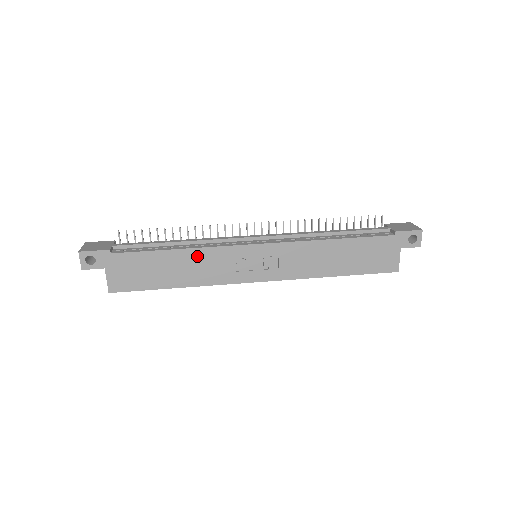
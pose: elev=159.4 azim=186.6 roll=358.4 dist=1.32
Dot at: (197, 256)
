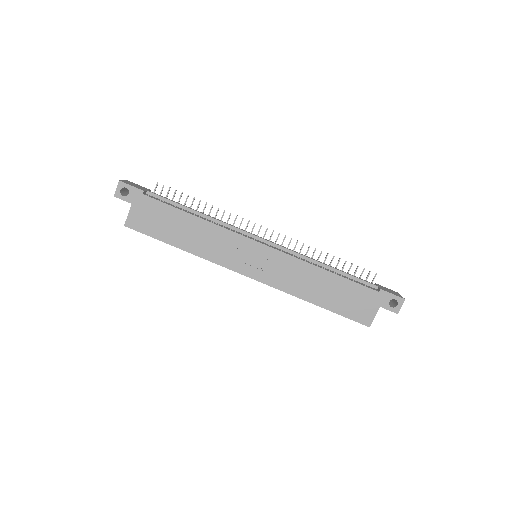
Dot at: (209, 230)
